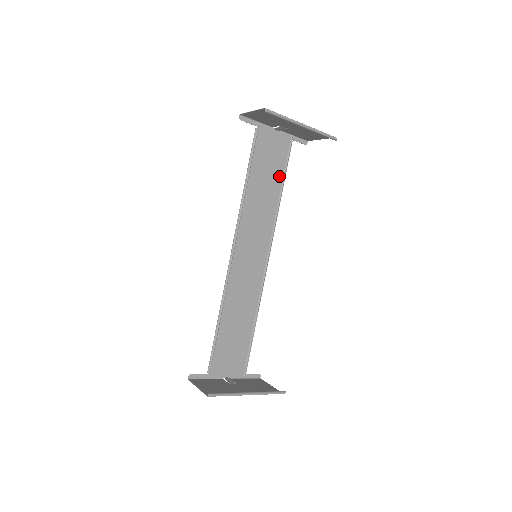
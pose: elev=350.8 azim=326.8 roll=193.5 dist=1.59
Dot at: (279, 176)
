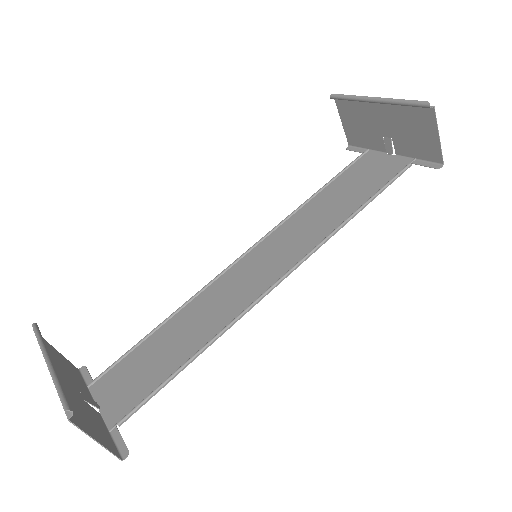
Dot at: (366, 195)
